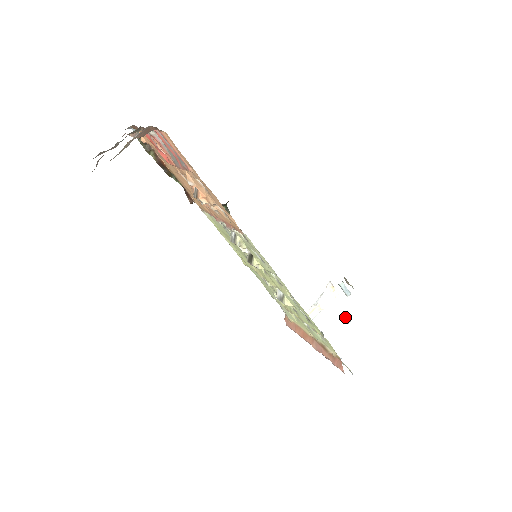
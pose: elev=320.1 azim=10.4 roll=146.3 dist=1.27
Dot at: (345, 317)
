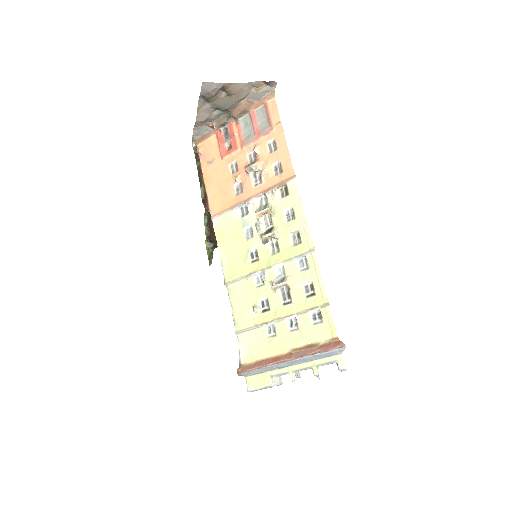
Dot at: occluded
